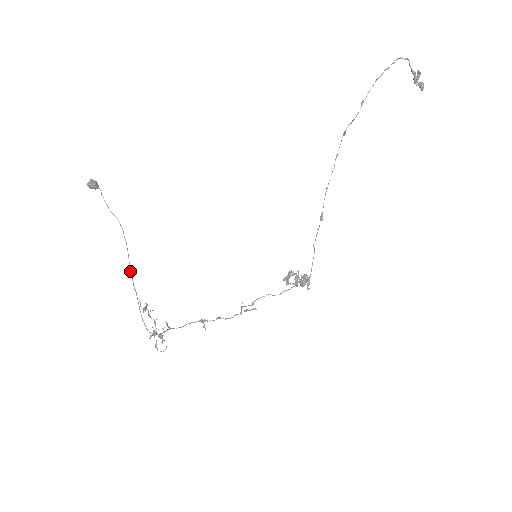
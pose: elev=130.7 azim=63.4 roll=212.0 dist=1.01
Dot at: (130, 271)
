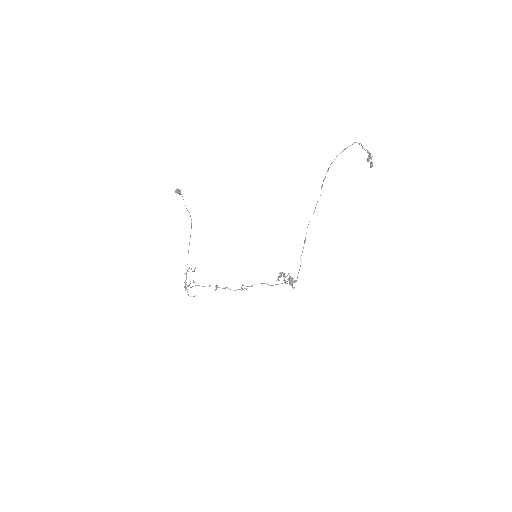
Dot at: occluded
